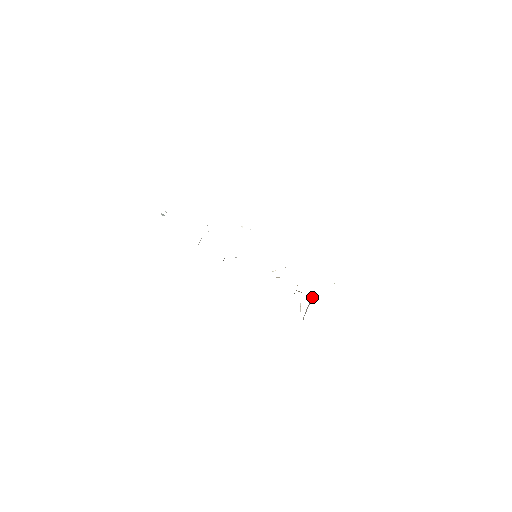
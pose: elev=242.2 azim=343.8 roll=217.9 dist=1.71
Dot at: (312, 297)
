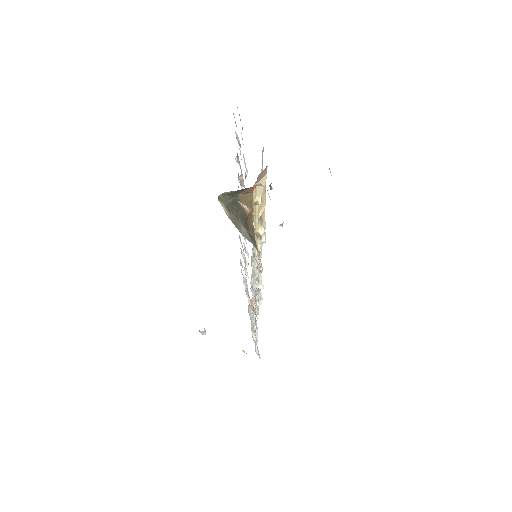
Dot at: occluded
